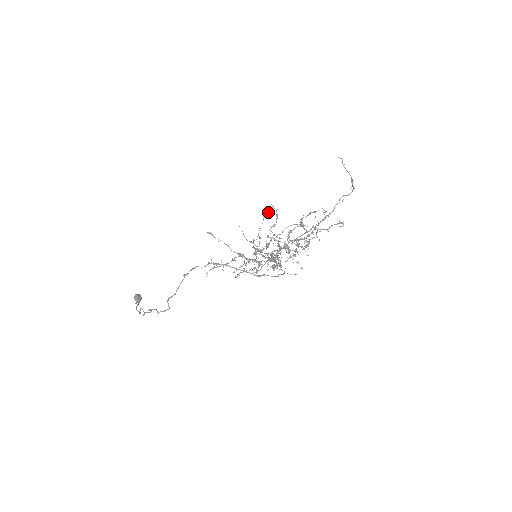
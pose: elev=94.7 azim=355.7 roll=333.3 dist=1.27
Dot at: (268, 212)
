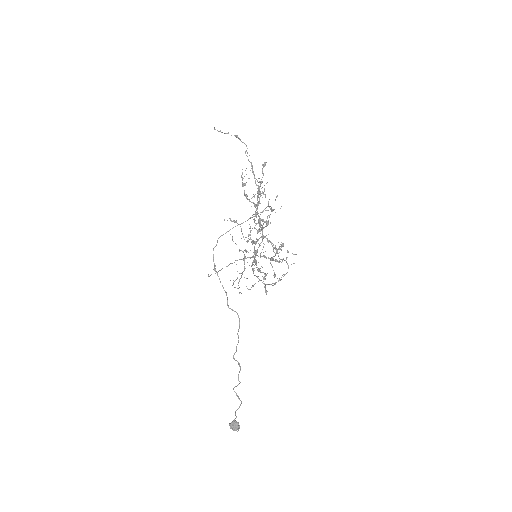
Dot at: occluded
